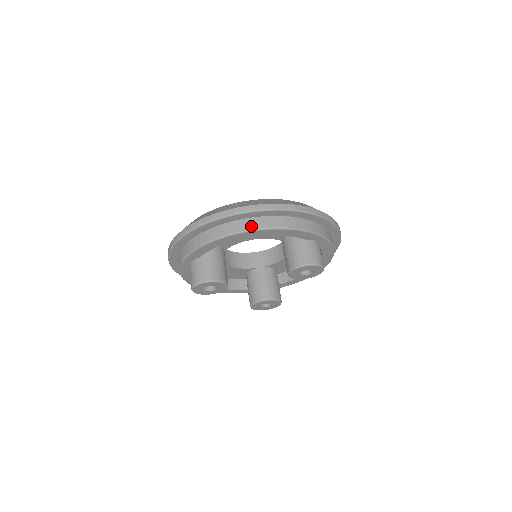
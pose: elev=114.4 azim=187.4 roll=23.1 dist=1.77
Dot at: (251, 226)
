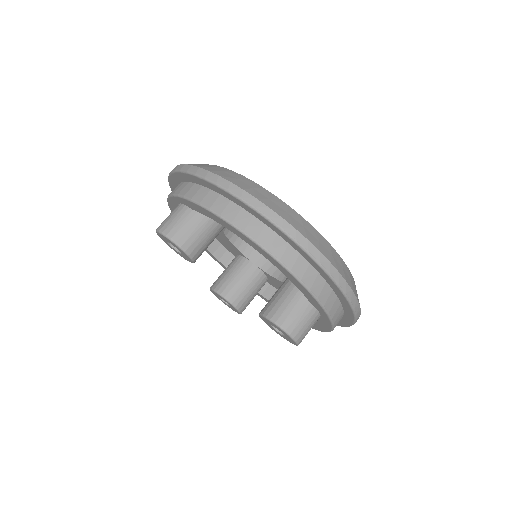
Dot at: (265, 241)
